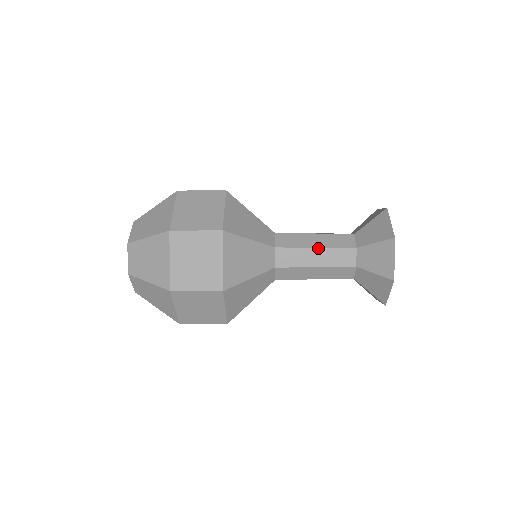
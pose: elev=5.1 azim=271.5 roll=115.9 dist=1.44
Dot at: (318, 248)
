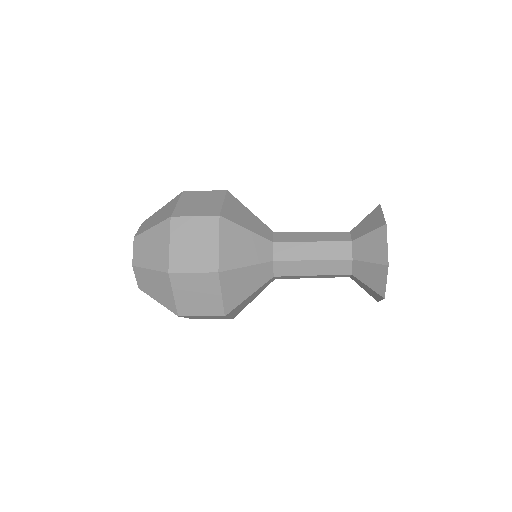
Dot at: (314, 242)
